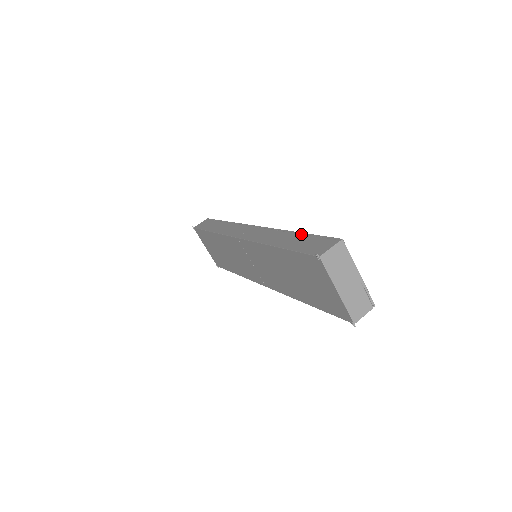
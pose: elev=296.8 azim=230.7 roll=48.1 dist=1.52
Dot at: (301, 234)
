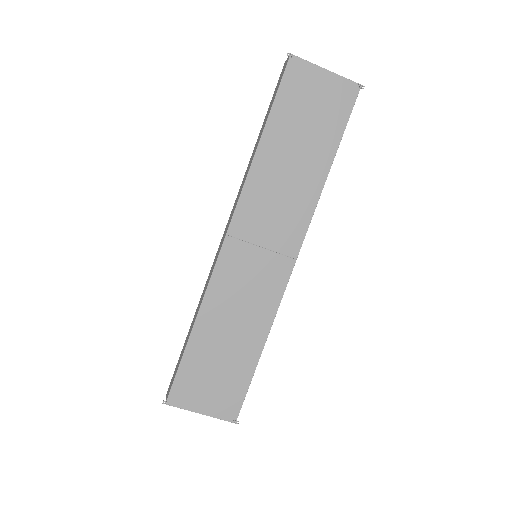
Dot at: occluded
